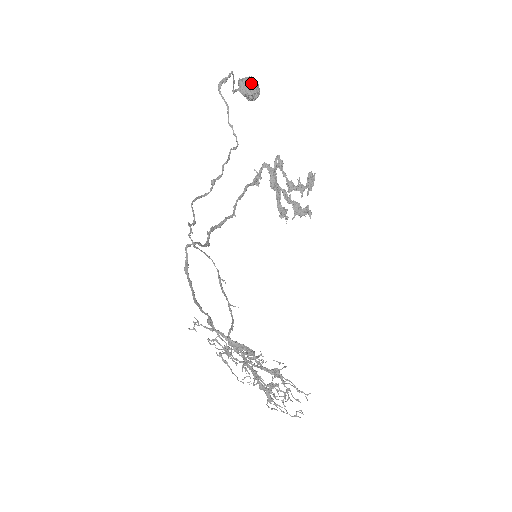
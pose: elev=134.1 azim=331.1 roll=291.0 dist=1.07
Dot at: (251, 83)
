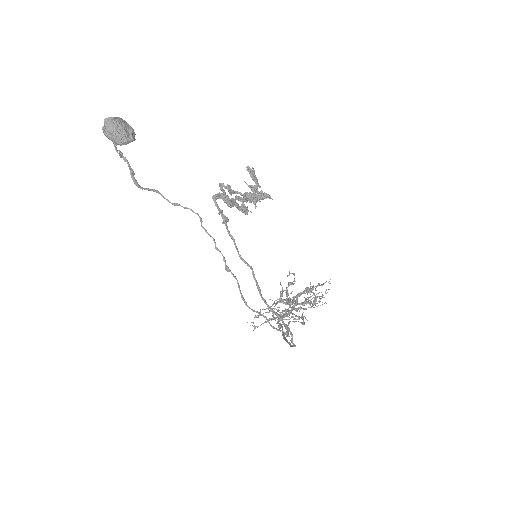
Dot at: (122, 129)
